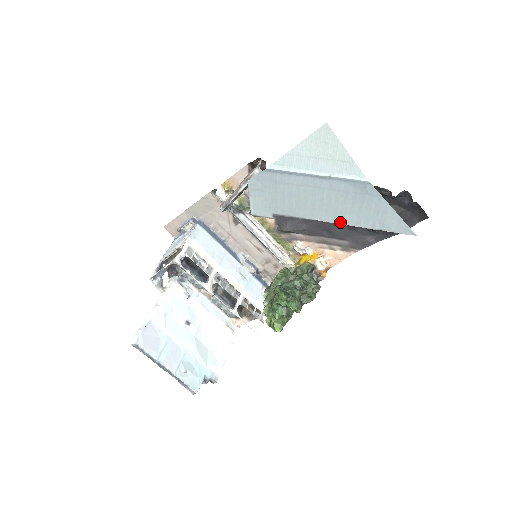
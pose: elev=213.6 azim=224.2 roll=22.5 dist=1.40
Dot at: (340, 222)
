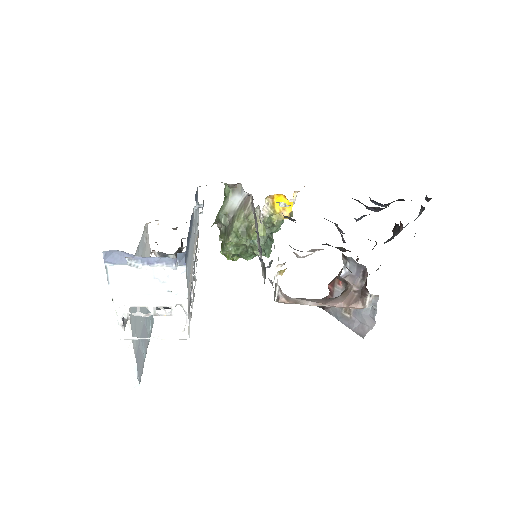
Dot at: occluded
